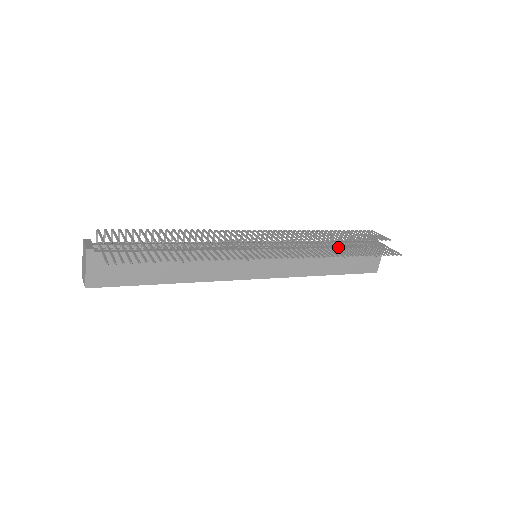
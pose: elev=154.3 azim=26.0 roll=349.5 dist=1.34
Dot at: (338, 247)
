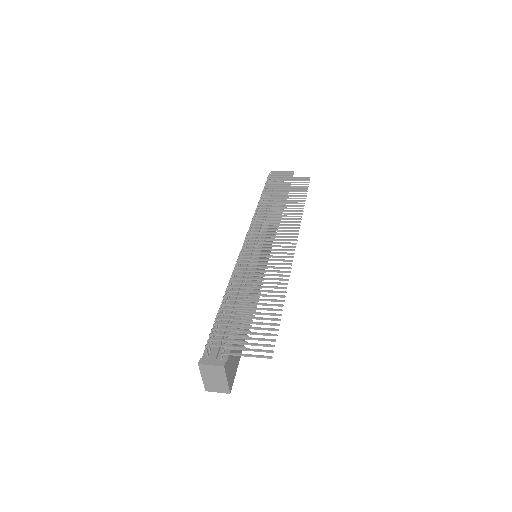
Dot at: occluded
